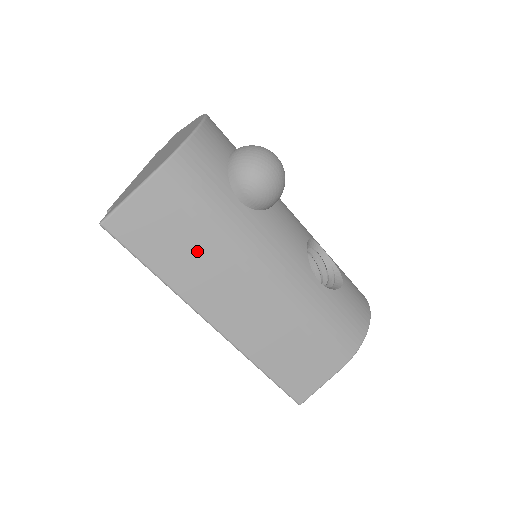
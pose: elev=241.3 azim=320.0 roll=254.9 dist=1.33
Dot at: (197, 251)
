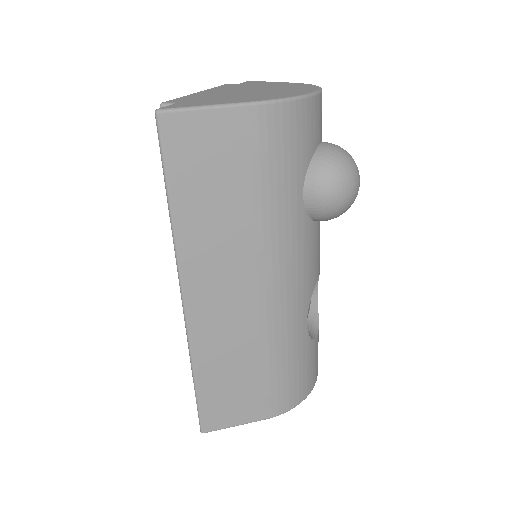
Dot at: (231, 215)
